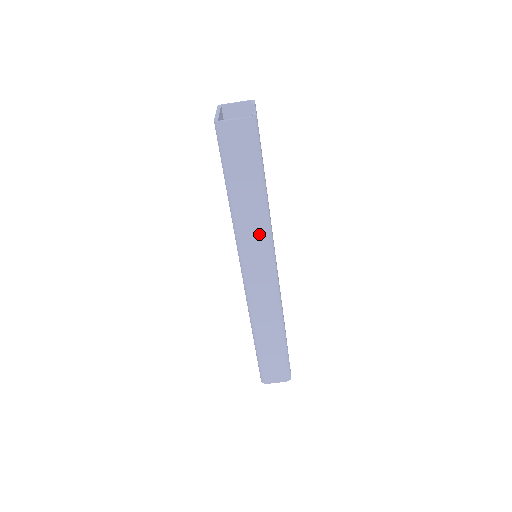
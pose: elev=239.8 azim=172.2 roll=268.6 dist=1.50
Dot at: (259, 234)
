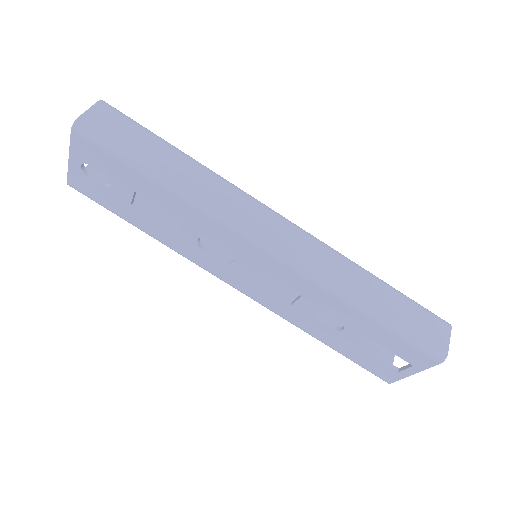
Dot at: (227, 191)
